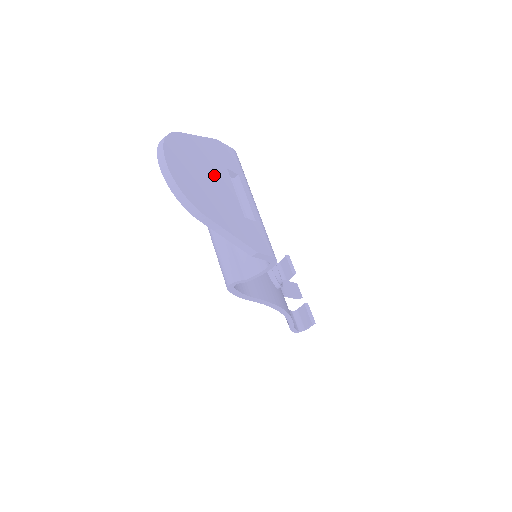
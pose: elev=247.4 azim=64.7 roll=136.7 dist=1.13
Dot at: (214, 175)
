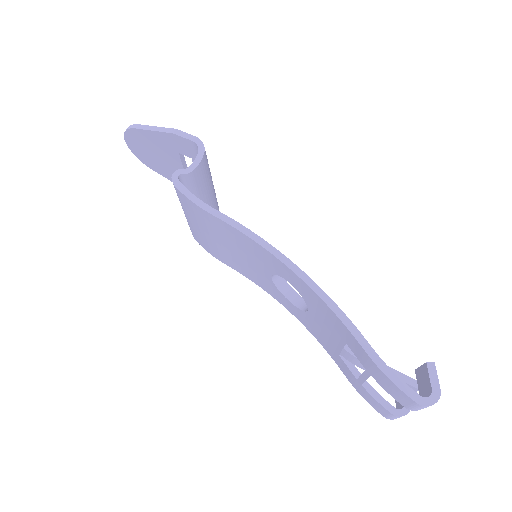
Dot at: occluded
